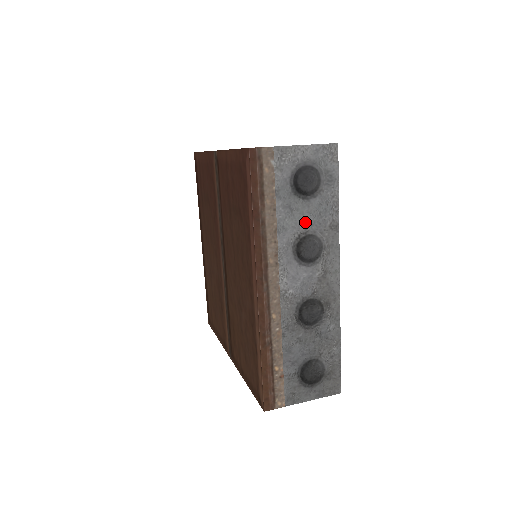
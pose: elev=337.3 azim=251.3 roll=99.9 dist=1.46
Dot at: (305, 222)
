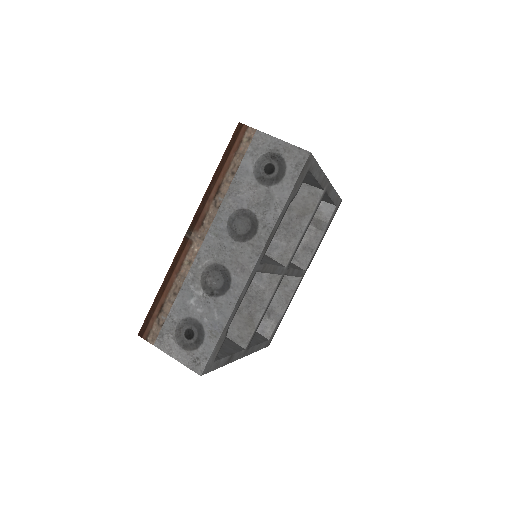
Dot at: occluded
